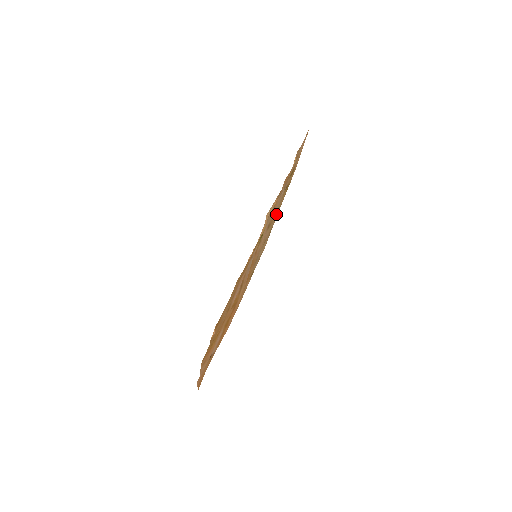
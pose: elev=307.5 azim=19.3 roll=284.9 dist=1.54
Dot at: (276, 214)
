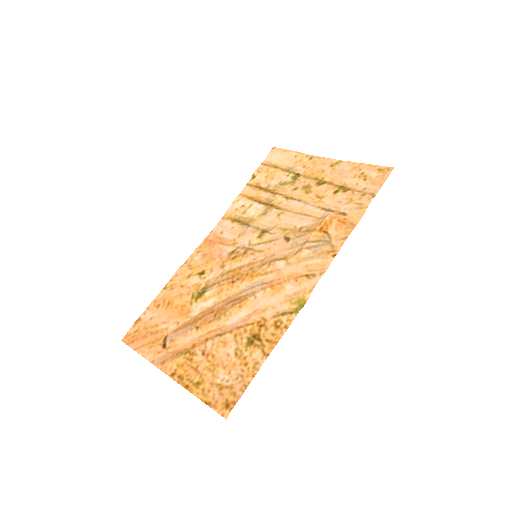
Dot at: (288, 191)
